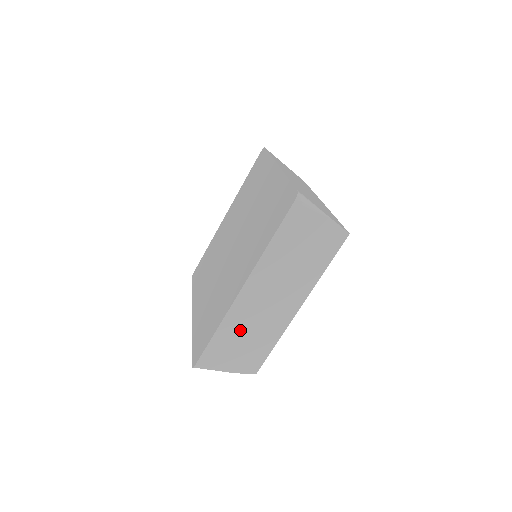
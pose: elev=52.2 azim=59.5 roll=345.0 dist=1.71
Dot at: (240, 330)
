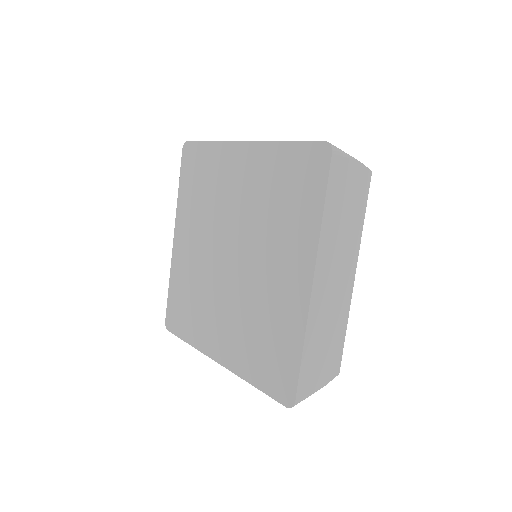
Dot at: occluded
